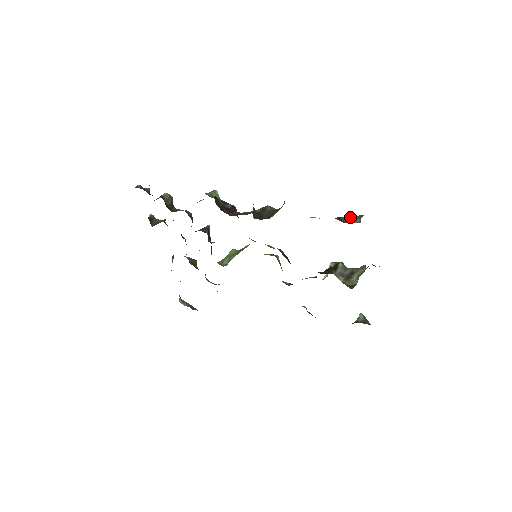
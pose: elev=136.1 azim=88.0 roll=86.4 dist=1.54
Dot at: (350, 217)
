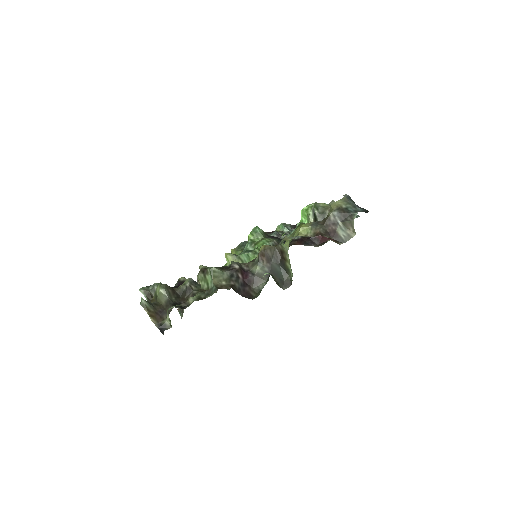
Dot at: (341, 225)
